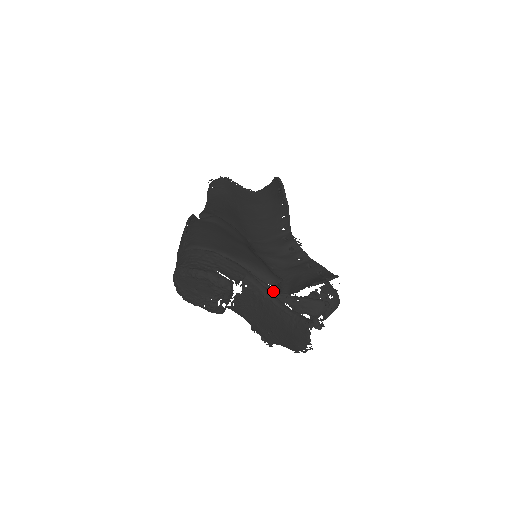
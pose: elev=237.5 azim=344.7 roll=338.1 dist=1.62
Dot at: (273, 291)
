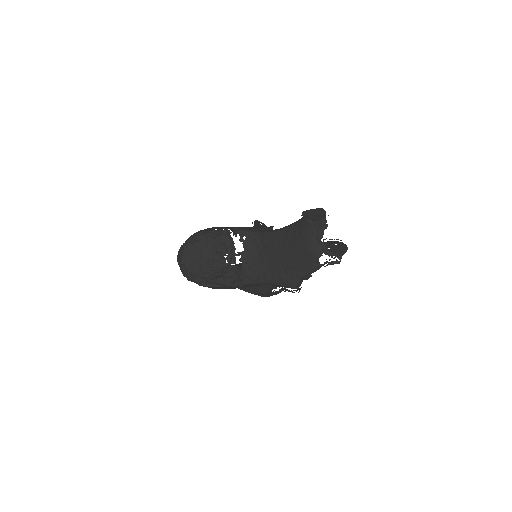
Dot at: occluded
